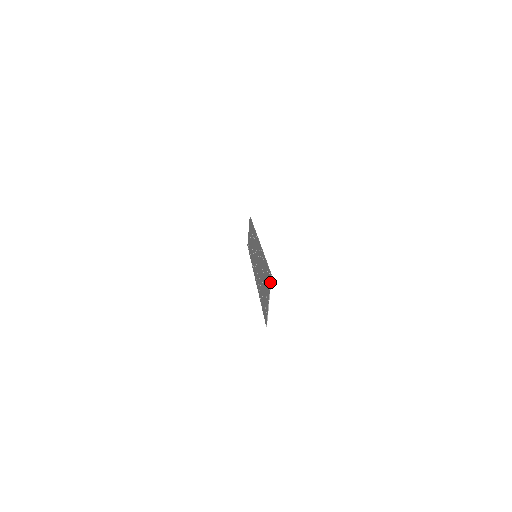
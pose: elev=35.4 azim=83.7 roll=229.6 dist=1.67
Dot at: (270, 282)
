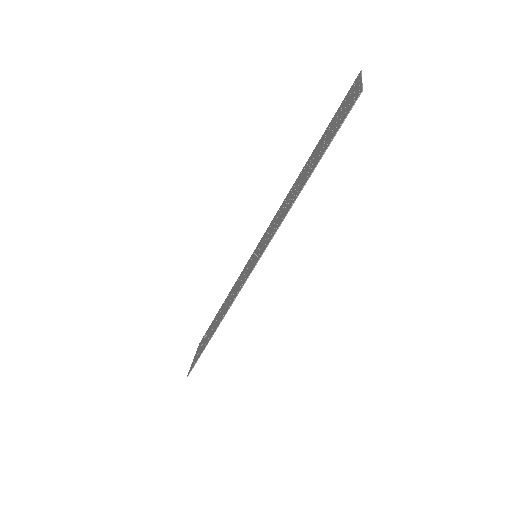
Dot at: (360, 73)
